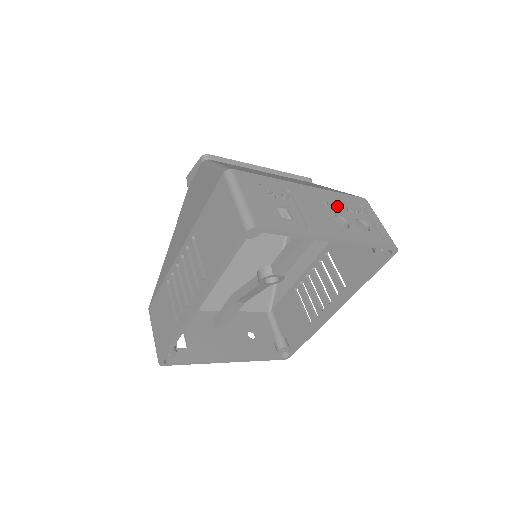
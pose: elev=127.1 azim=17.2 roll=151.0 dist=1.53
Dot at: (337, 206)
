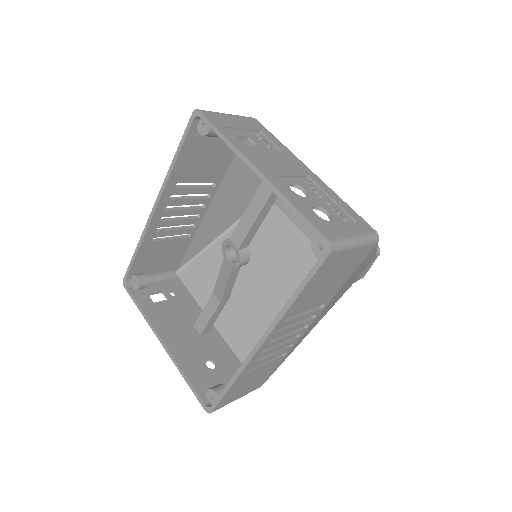
Dot at: (317, 191)
